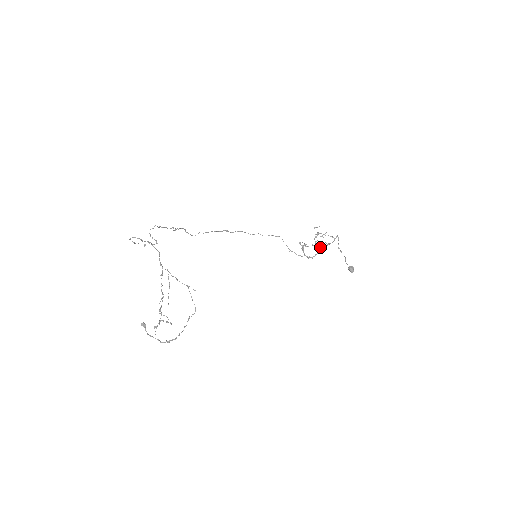
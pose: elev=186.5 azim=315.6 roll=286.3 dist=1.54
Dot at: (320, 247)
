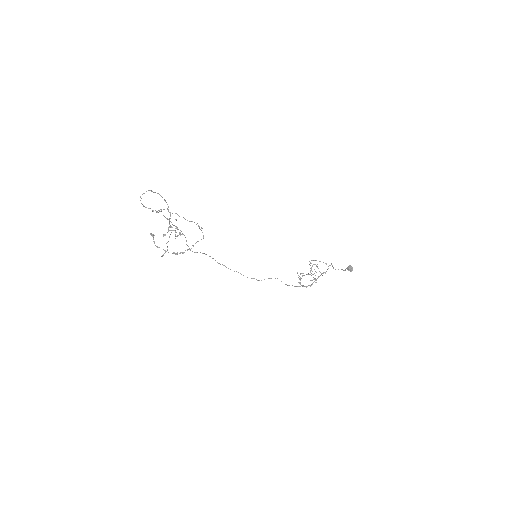
Dot at: occluded
